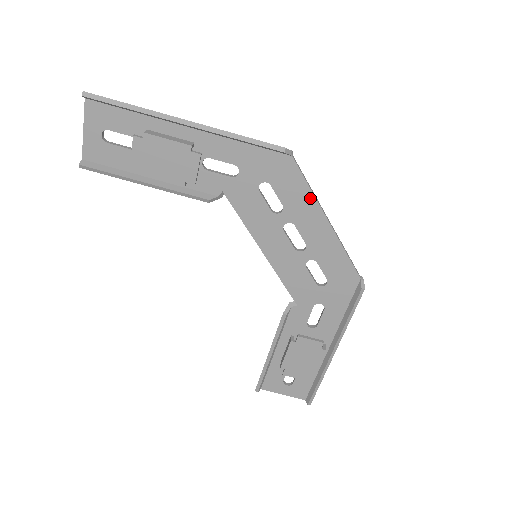
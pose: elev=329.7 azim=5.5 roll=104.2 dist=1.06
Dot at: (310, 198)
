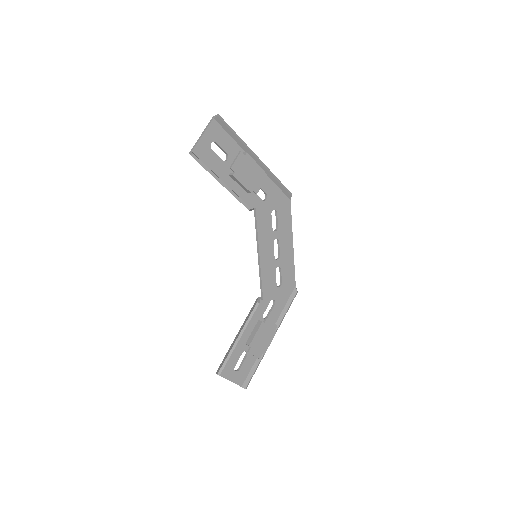
Dot at: (290, 227)
